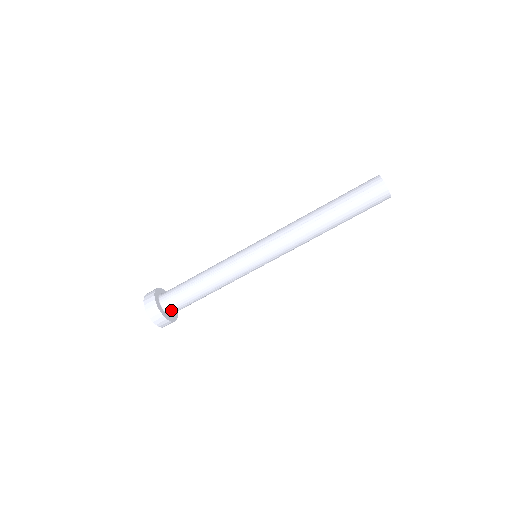
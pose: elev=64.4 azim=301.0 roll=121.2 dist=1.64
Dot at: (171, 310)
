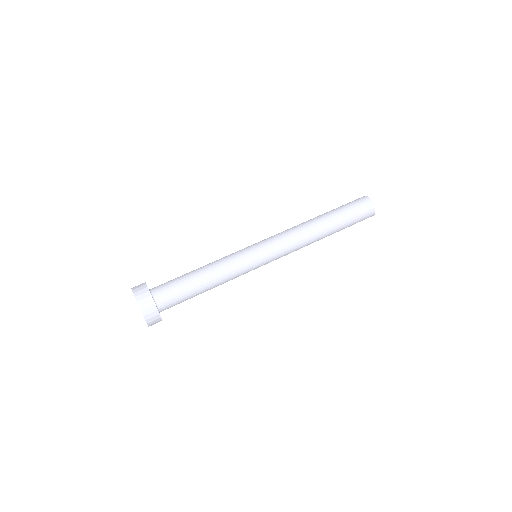
Dot at: (157, 292)
